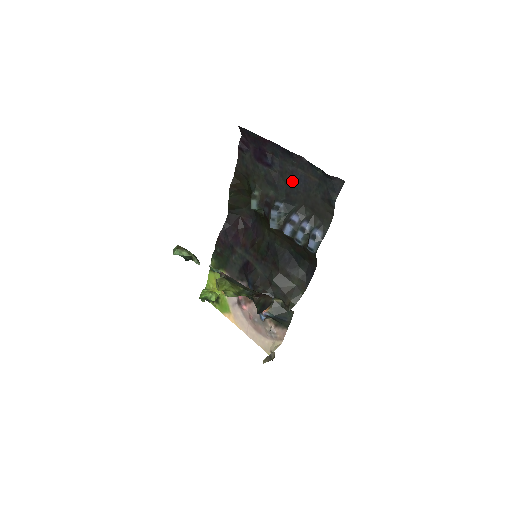
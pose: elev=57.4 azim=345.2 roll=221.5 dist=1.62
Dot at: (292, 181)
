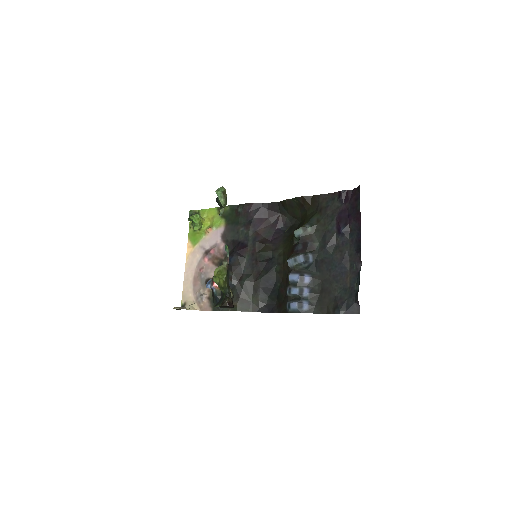
Dot at: (336, 261)
